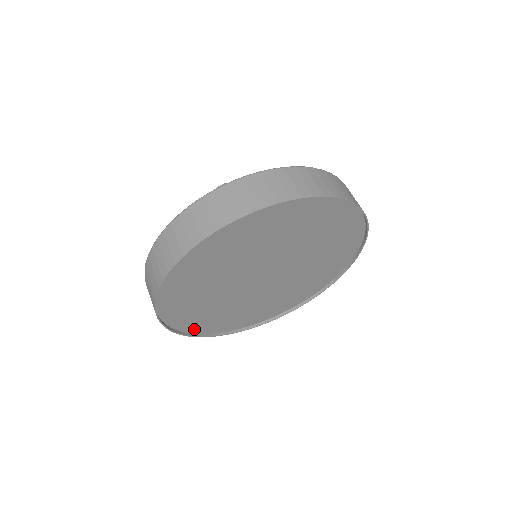
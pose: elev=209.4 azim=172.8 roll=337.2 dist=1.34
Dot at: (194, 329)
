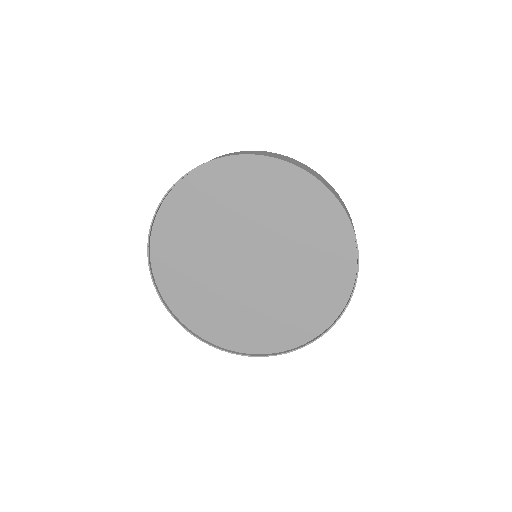
Dot at: (242, 347)
